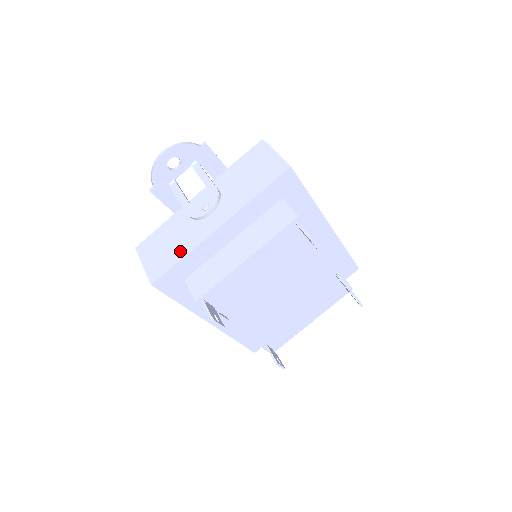
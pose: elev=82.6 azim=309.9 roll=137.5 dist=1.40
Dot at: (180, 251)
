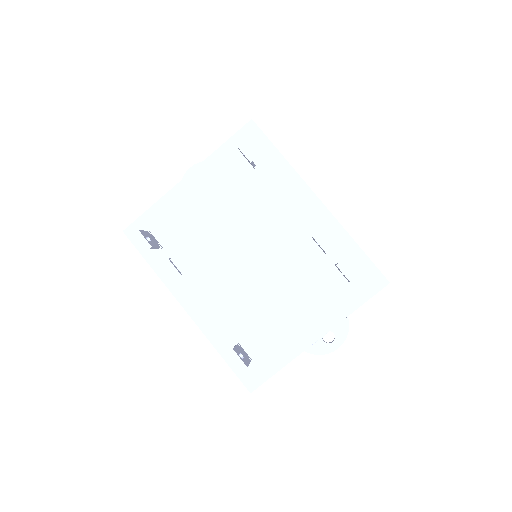
Dot at: occluded
